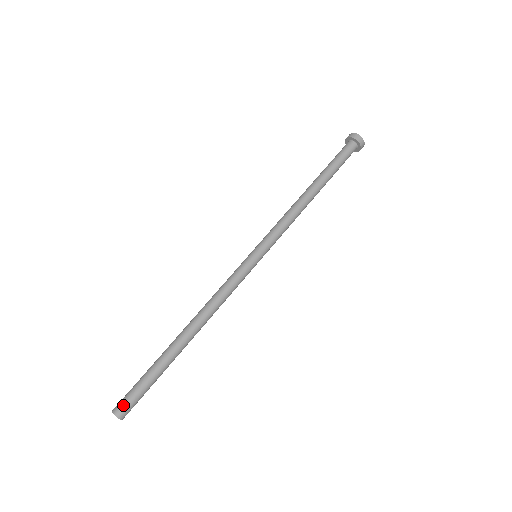
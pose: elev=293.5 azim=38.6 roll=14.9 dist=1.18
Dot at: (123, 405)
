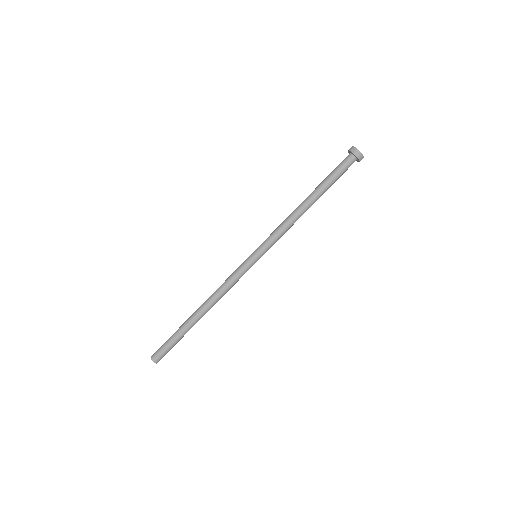
Dot at: (156, 352)
